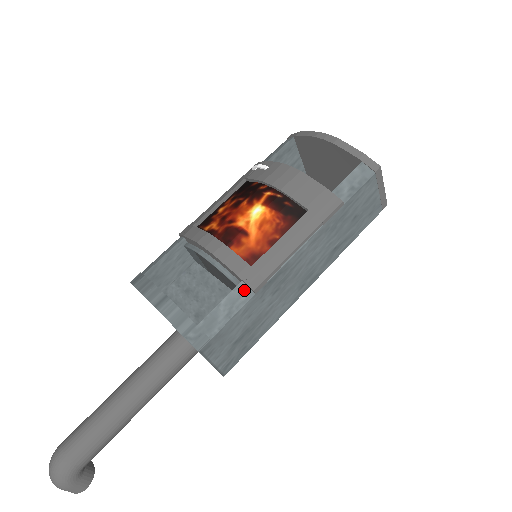
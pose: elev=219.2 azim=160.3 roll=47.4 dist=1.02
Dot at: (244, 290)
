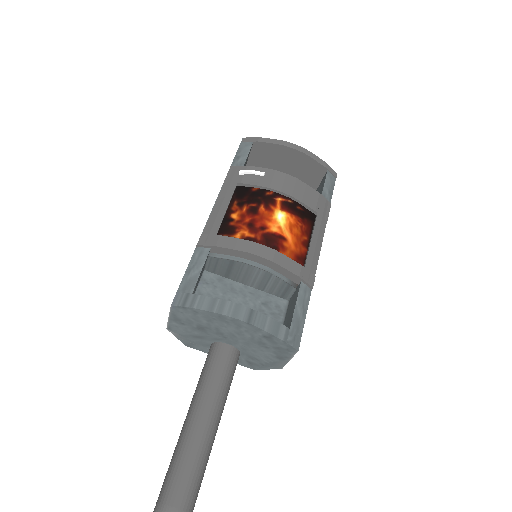
Dot at: (305, 289)
